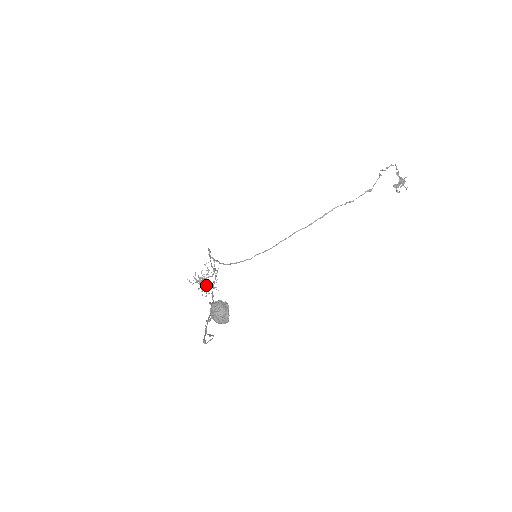
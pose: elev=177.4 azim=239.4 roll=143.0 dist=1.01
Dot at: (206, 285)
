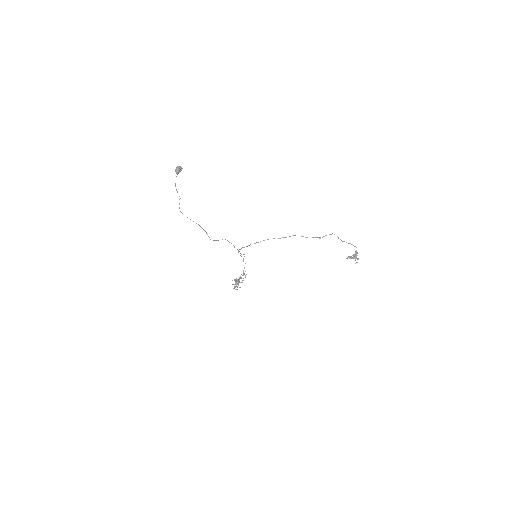
Dot at: (237, 283)
